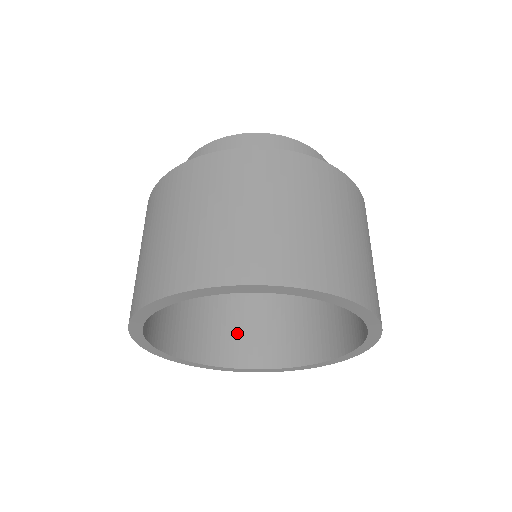
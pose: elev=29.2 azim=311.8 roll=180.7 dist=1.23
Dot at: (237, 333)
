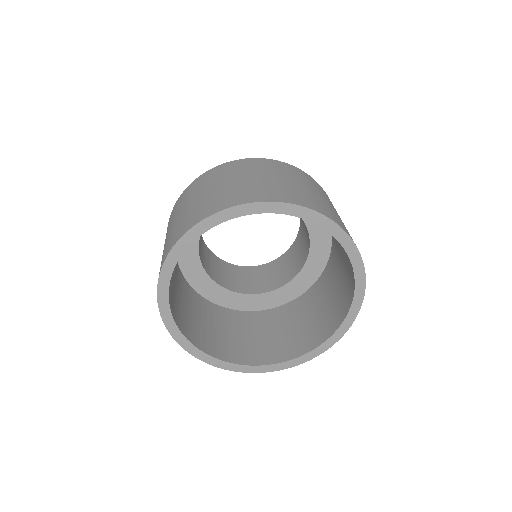
Dot at: (185, 312)
